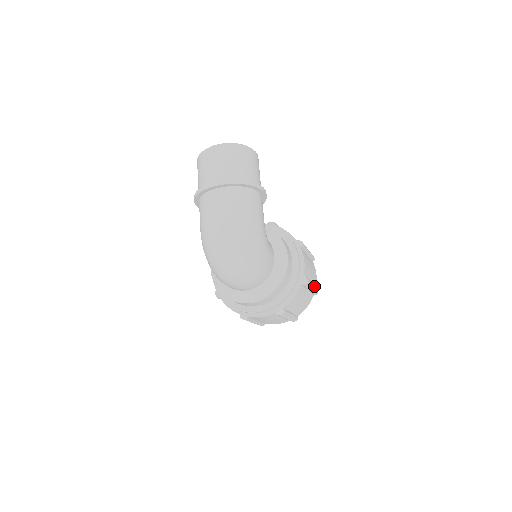
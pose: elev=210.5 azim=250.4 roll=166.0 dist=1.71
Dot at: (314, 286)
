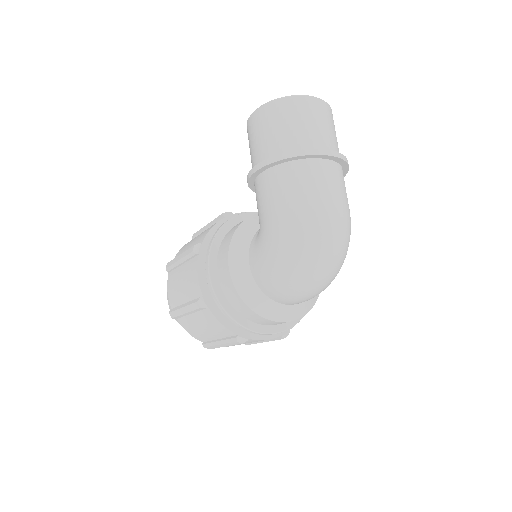
Dot at: occluded
